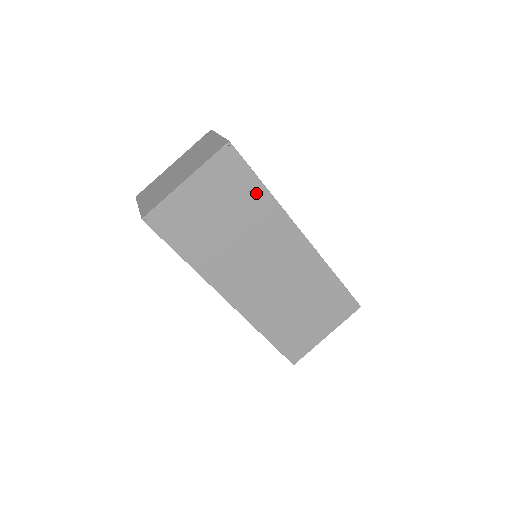
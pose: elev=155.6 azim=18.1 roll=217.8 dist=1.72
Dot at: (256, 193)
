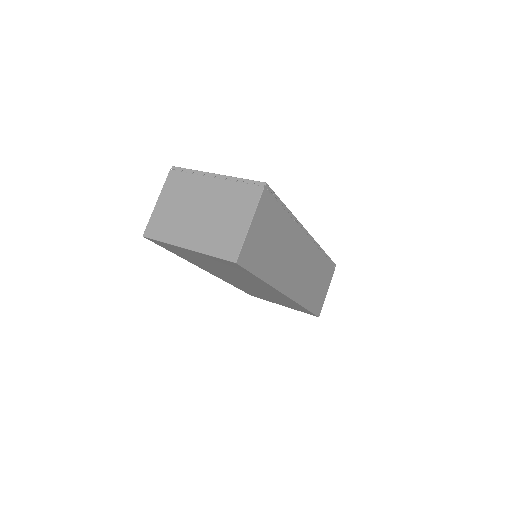
Dot at: (252, 277)
